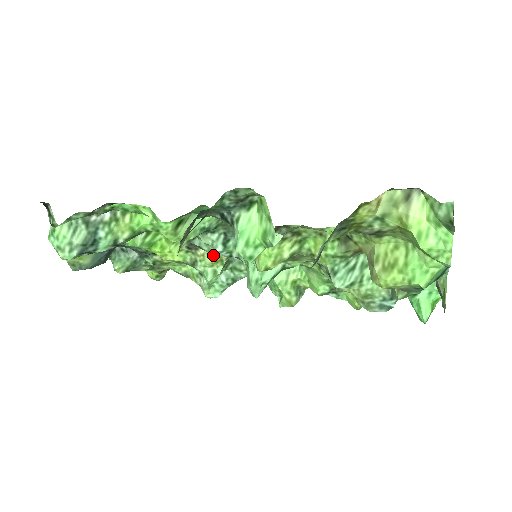
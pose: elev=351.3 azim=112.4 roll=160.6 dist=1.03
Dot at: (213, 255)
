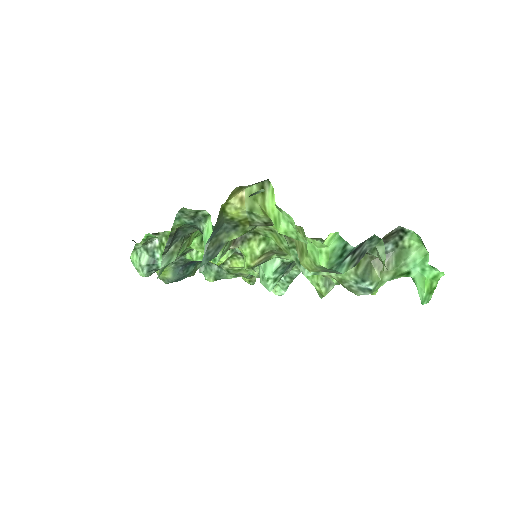
Dot at: occluded
